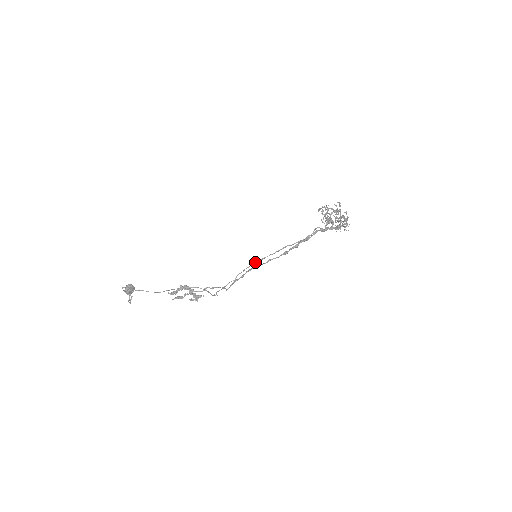
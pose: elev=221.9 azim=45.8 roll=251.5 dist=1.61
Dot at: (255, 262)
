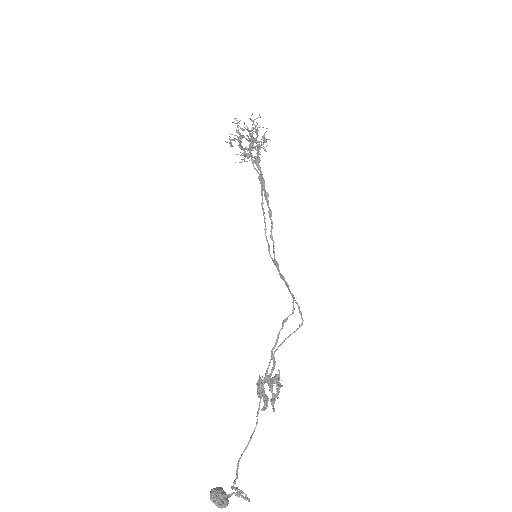
Dot at: occluded
